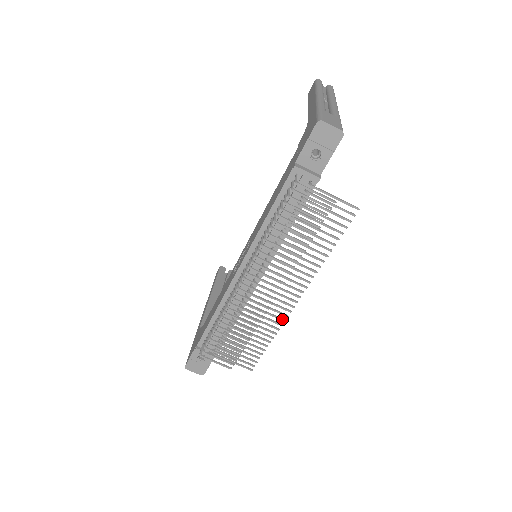
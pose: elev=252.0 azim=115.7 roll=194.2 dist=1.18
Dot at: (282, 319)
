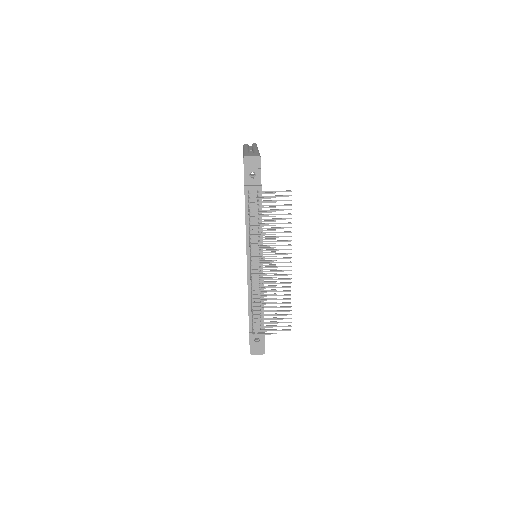
Dot at: (289, 282)
